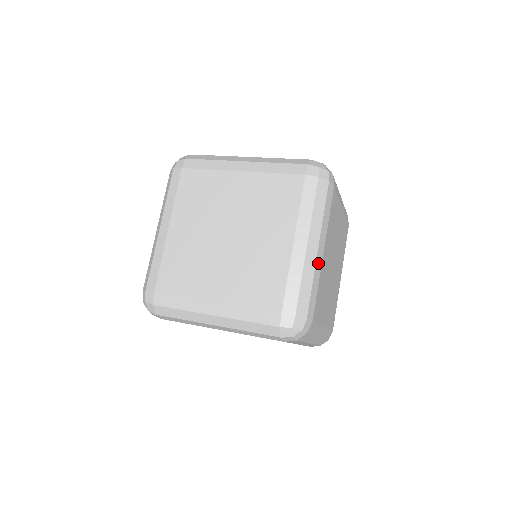
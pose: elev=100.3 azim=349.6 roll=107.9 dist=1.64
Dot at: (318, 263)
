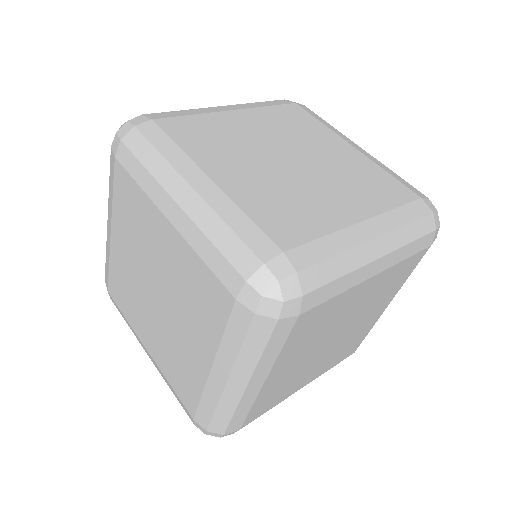
Dot at: (364, 272)
